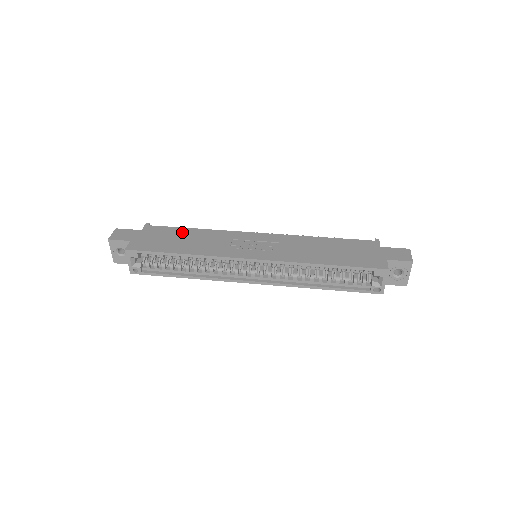
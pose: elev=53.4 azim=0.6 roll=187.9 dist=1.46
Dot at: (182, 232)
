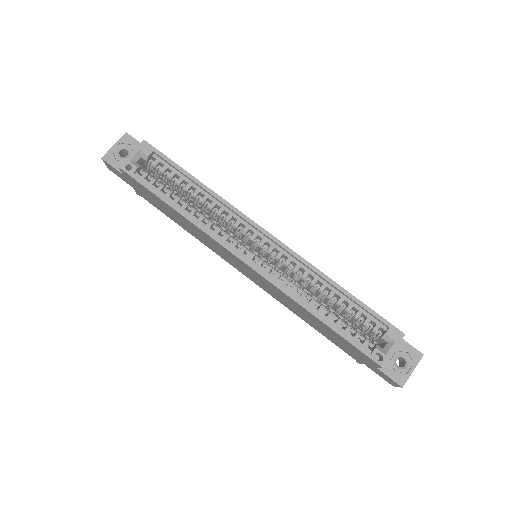
Dot at: occluded
